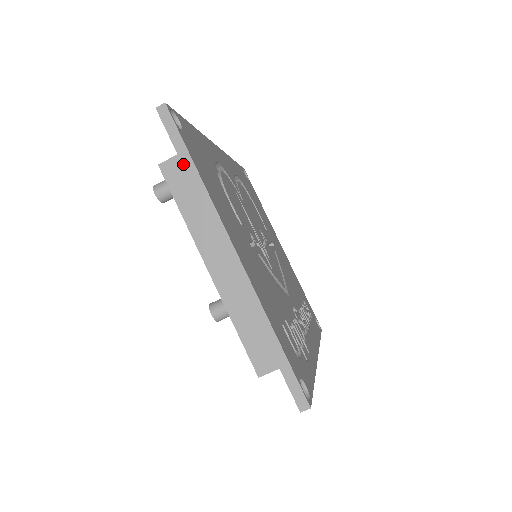
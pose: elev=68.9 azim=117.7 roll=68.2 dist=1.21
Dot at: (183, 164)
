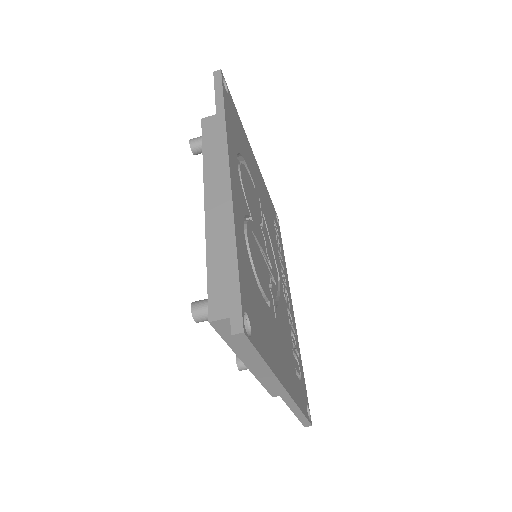
Dot at: (253, 362)
